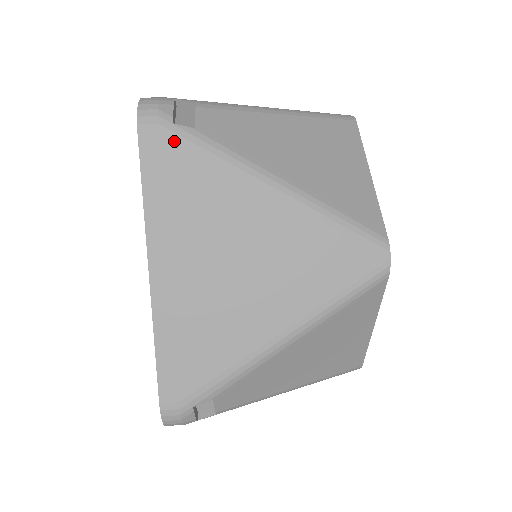
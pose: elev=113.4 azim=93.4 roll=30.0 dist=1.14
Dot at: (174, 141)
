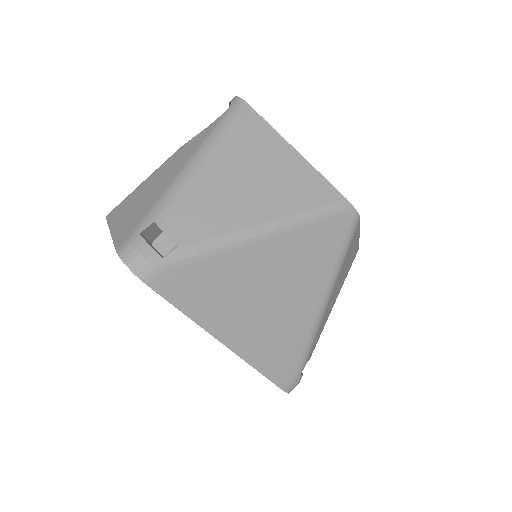
Dot at: (174, 269)
